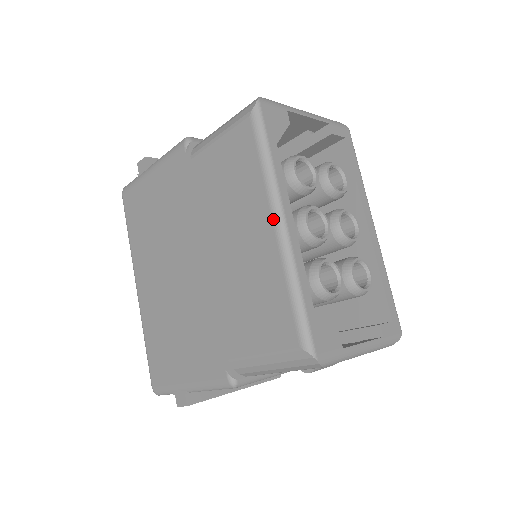
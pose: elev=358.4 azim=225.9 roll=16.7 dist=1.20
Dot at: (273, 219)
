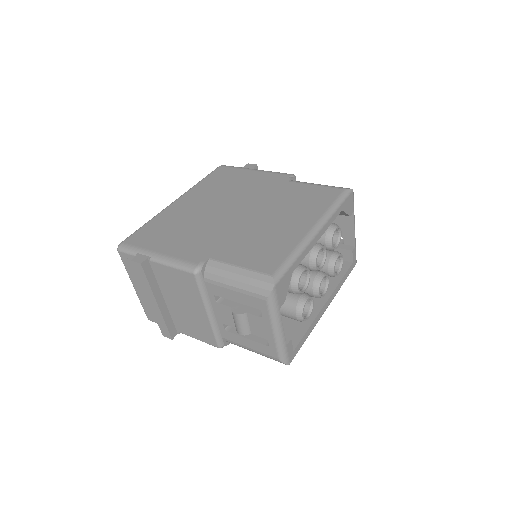
Dot at: (314, 225)
